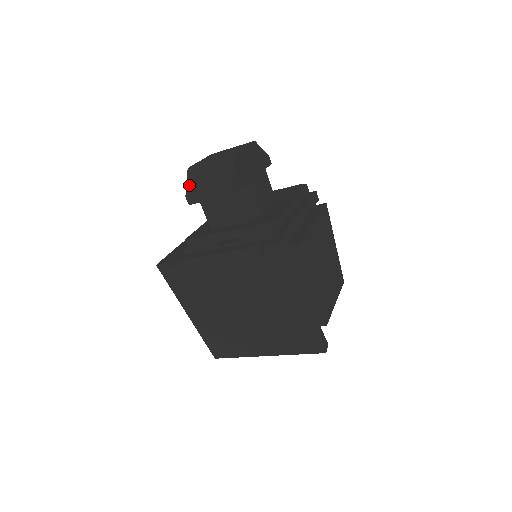
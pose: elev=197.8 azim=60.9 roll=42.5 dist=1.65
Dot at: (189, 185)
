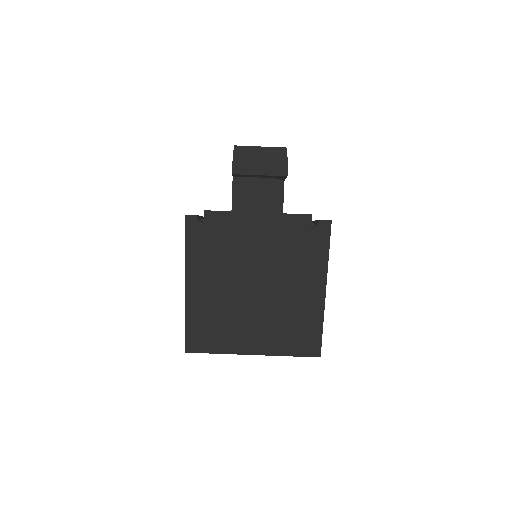
Dot at: (236, 157)
